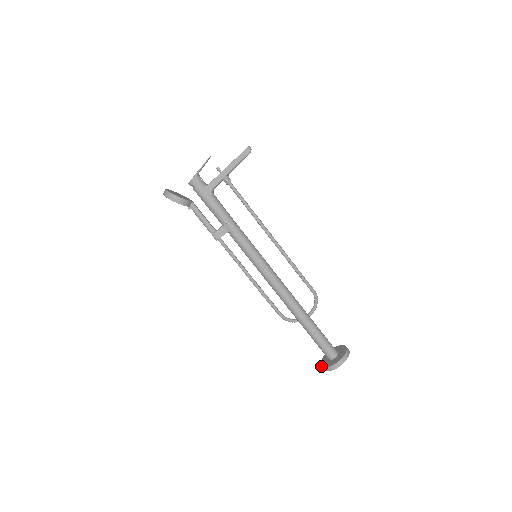
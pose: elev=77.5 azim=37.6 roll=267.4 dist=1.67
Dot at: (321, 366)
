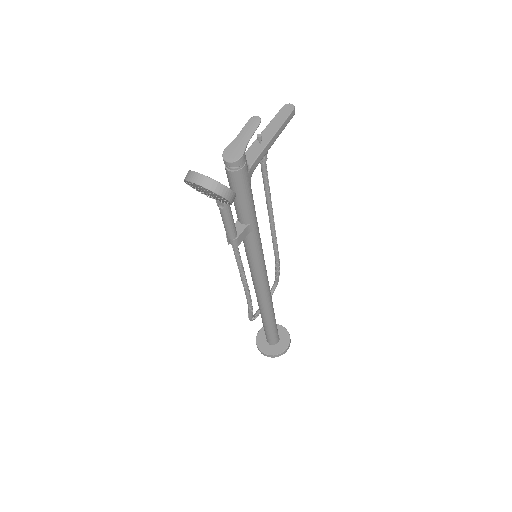
Dot at: (267, 354)
